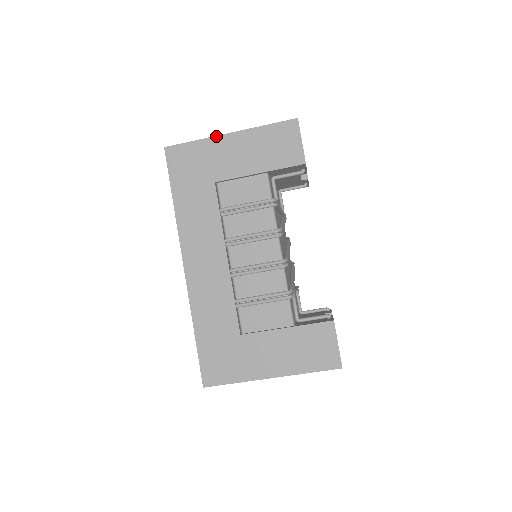
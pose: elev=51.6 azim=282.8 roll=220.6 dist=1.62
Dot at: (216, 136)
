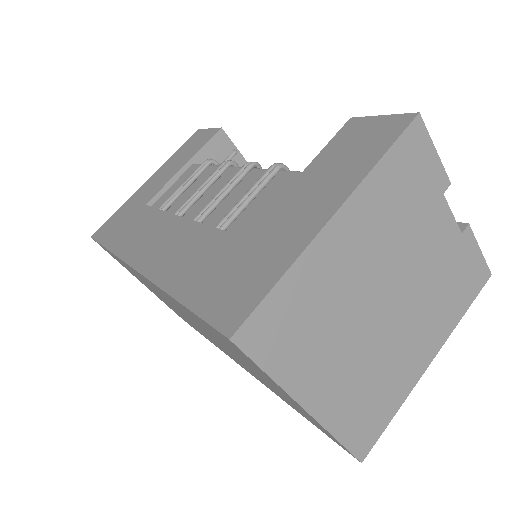
Dot at: (135, 192)
